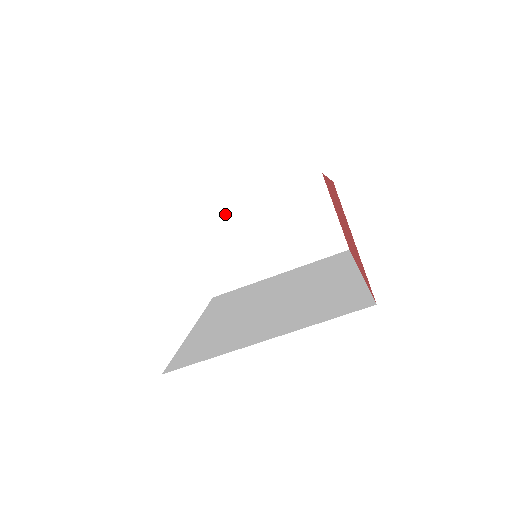
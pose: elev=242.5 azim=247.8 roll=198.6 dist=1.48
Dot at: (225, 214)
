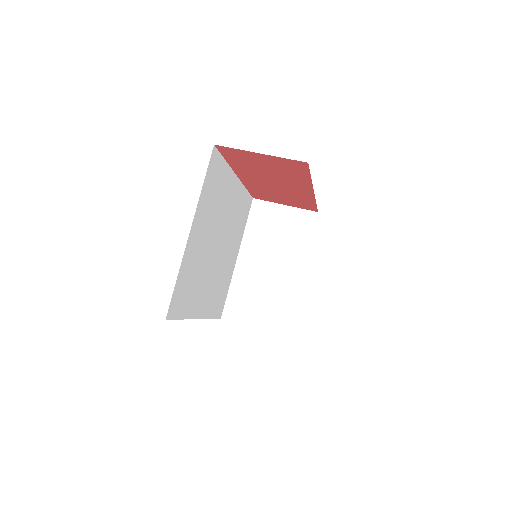
Dot at: (233, 282)
